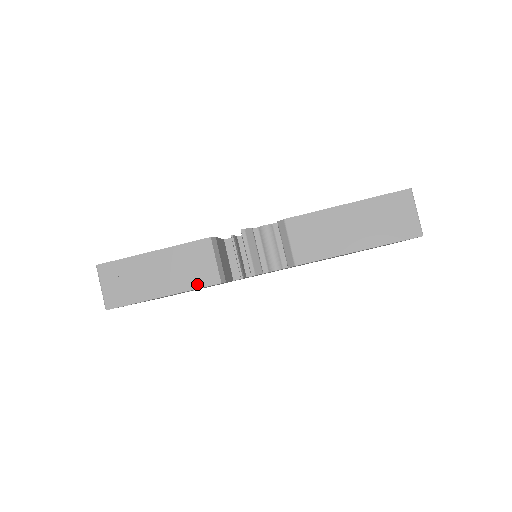
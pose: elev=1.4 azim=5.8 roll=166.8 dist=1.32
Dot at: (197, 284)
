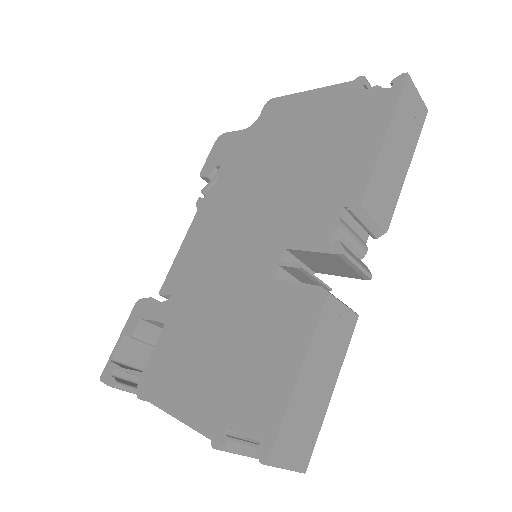
Dot at: (346, 343)
